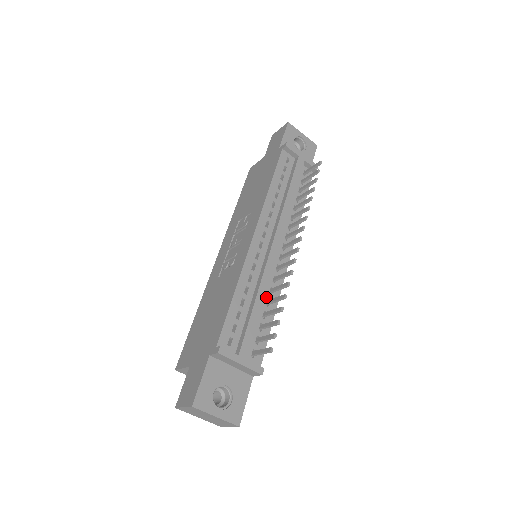
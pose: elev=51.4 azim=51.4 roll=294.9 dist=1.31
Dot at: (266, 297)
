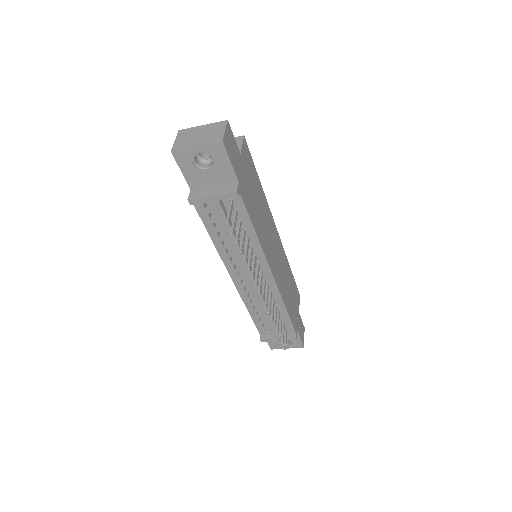
Dot at: occluded
